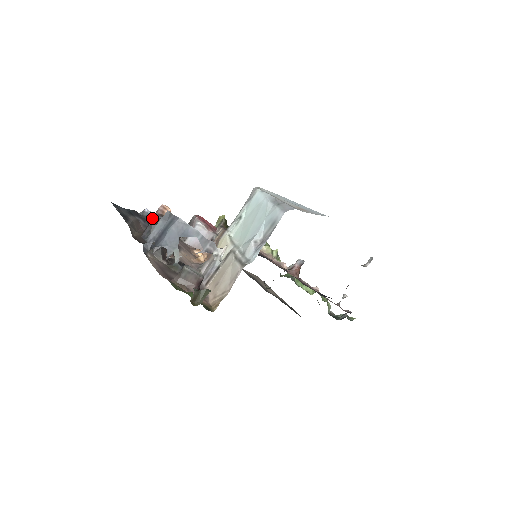
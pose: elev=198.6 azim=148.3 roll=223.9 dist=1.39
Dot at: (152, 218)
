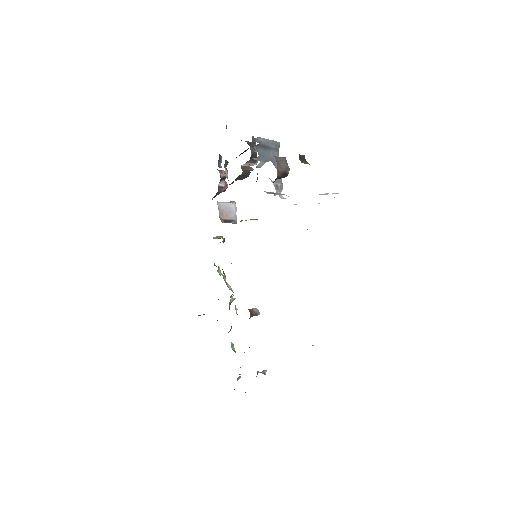
Dot at: (220, 164)
